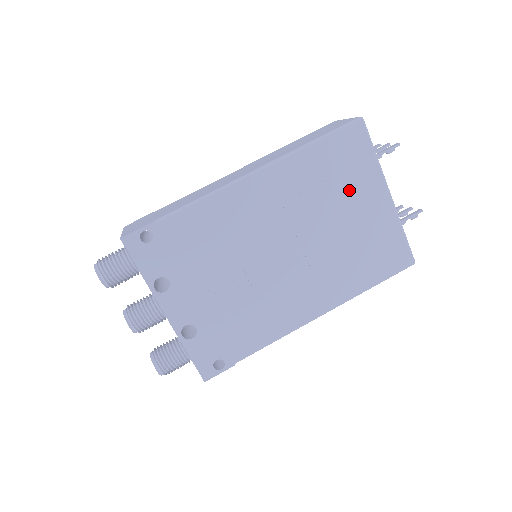
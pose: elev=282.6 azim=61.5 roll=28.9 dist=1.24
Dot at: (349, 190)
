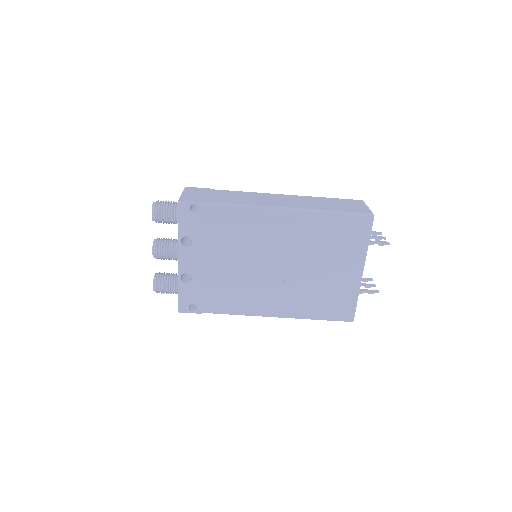
Dot at: (338, 254)
